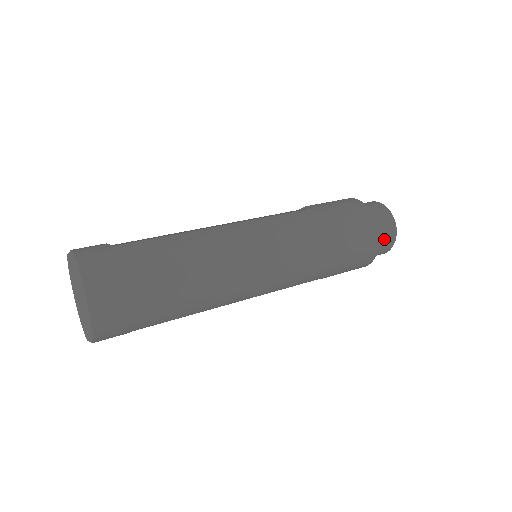
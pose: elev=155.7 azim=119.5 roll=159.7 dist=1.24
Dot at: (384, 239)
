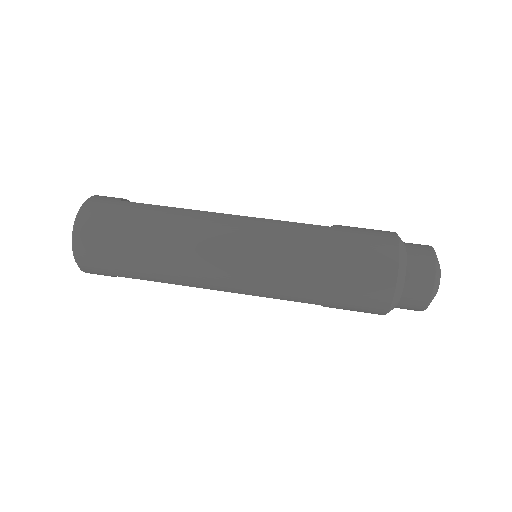
Dot at: (411, 290)
